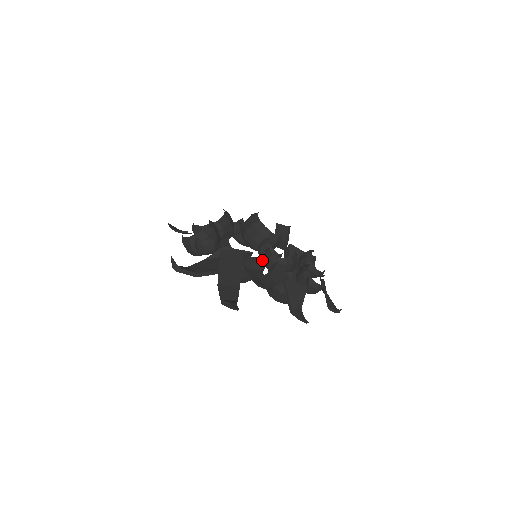
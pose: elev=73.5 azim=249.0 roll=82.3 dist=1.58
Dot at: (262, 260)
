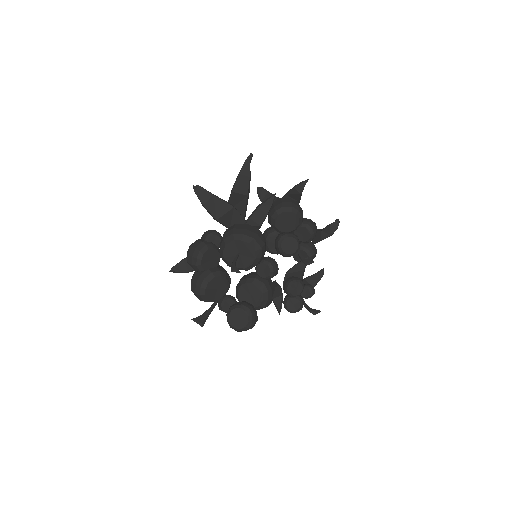
Dot at: occluded
